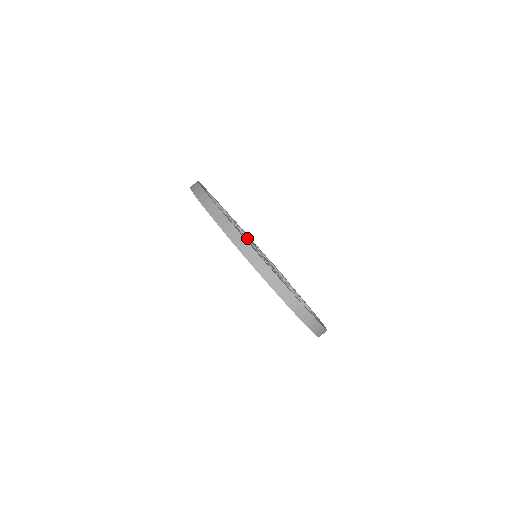
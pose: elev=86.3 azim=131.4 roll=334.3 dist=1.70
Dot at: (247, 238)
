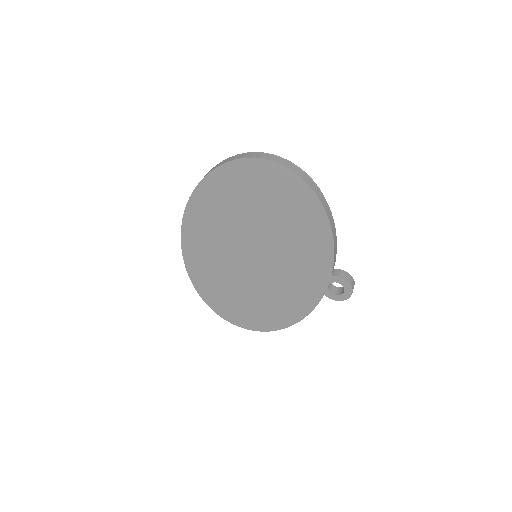
Dot at: occluded
